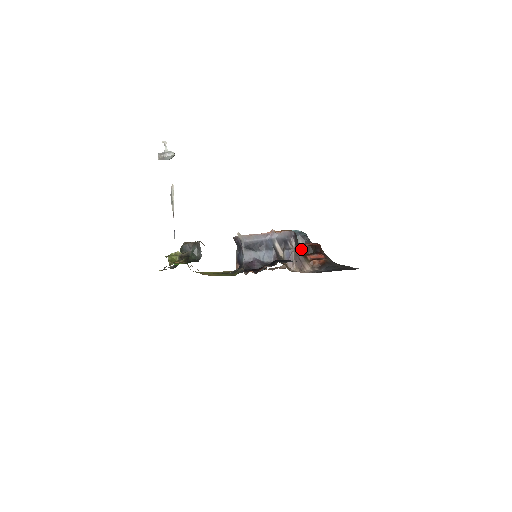
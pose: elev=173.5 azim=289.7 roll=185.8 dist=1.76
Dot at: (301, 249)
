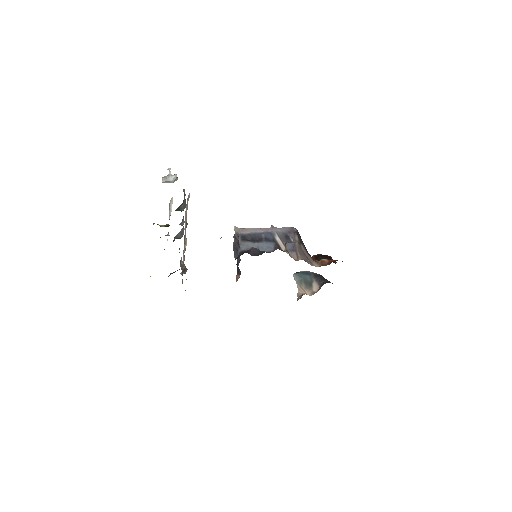
Dot at: occluded
